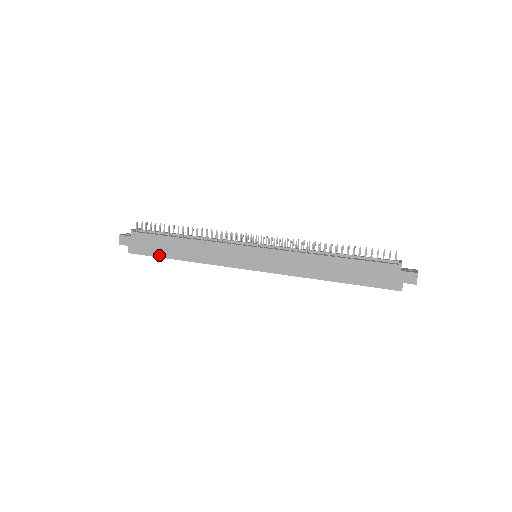
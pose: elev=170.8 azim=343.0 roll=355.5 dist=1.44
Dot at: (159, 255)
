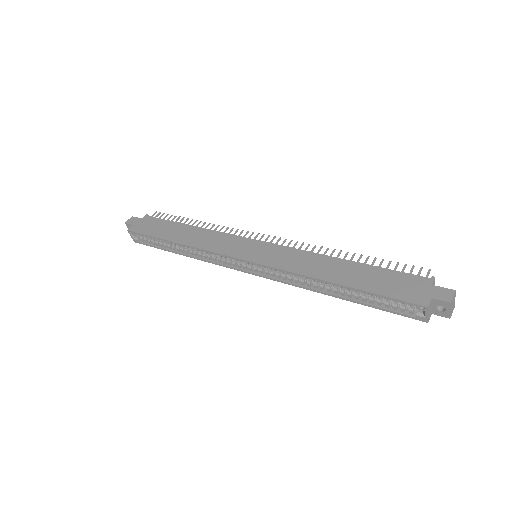
Dot at: (156, 235)
